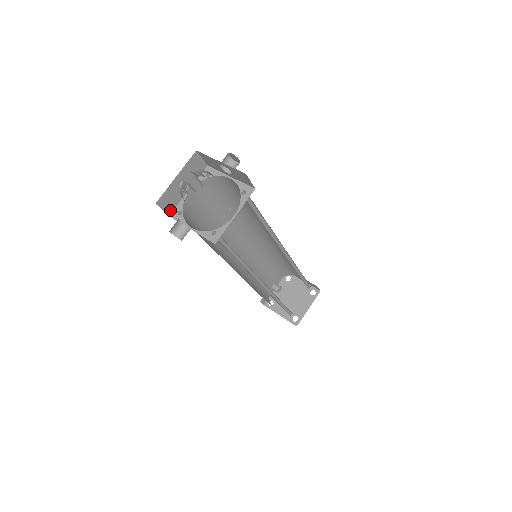
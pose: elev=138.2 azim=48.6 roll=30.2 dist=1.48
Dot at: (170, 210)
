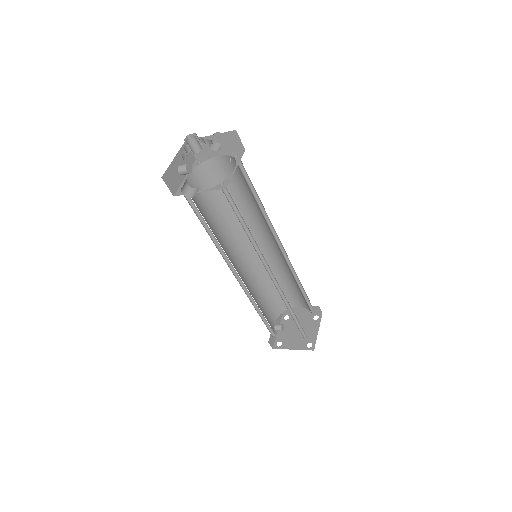
Dot at: (174, 191)
